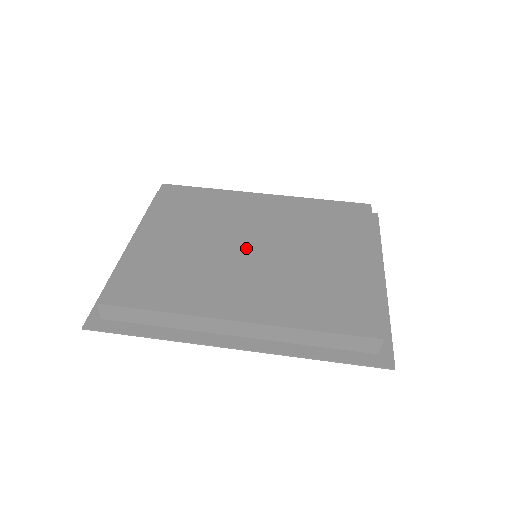
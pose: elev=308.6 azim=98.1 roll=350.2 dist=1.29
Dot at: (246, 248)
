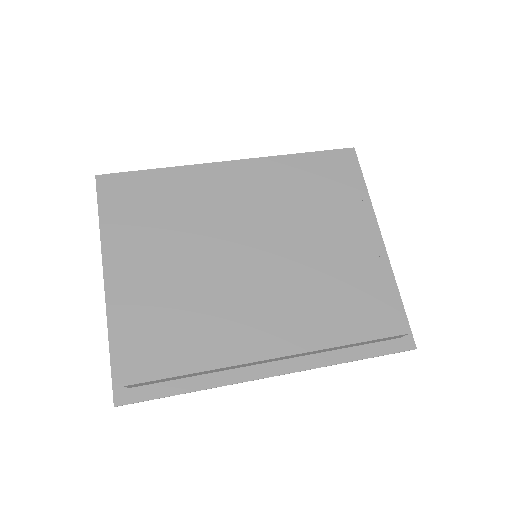
Dot at: (247, 255)
